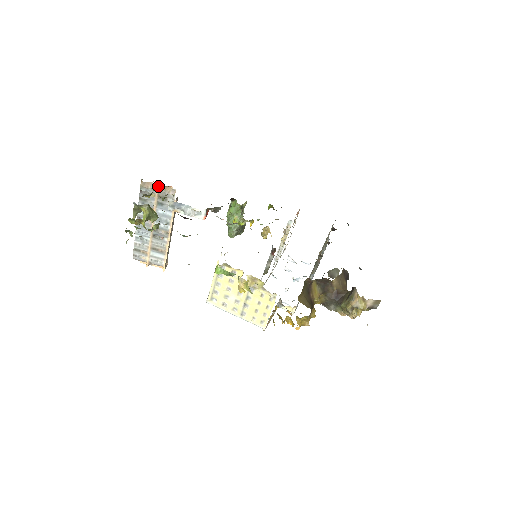
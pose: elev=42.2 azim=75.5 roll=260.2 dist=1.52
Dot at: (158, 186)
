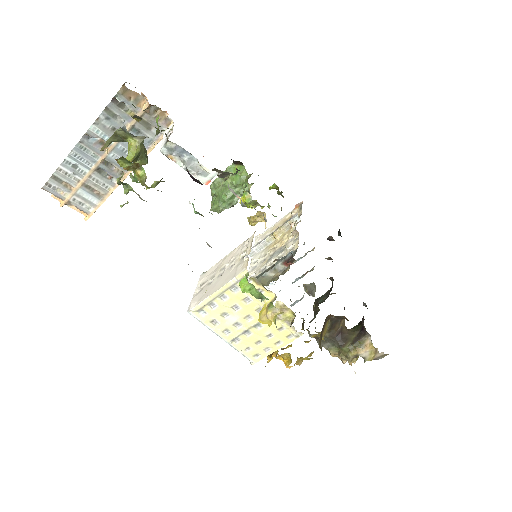
Dot at: (148, 104)
